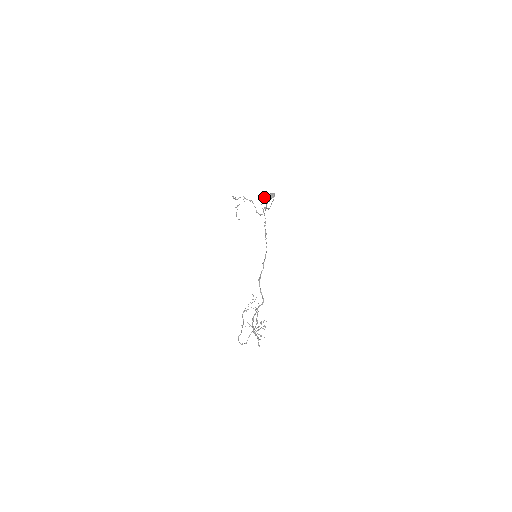
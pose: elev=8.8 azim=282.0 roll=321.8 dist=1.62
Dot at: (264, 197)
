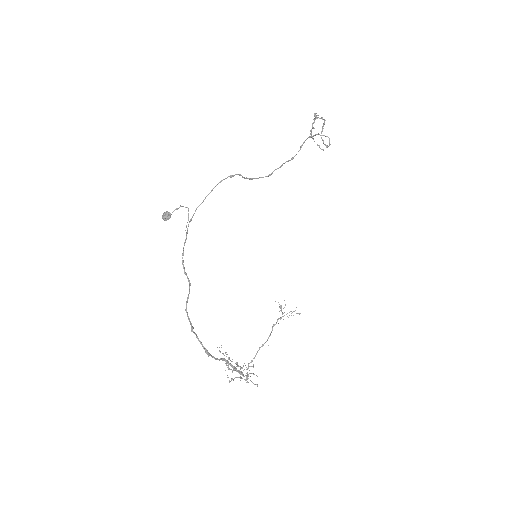
Dot at: (183, 206)
